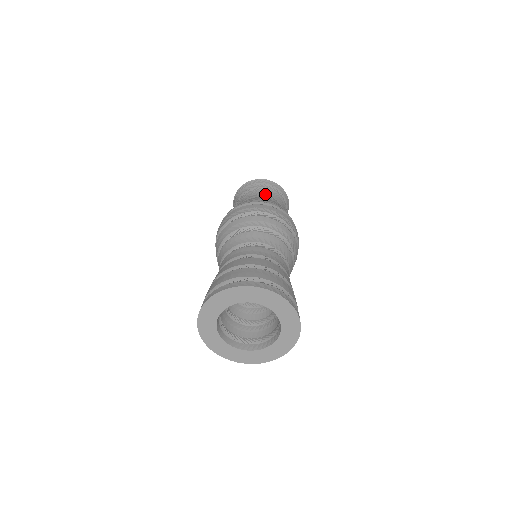
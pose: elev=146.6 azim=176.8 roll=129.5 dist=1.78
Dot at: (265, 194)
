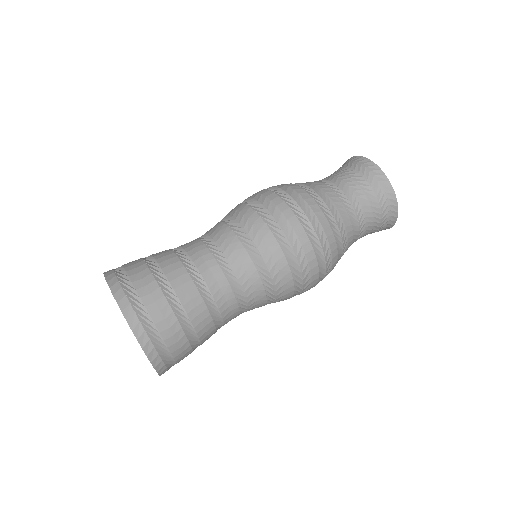
Dot at: (364, 215)
